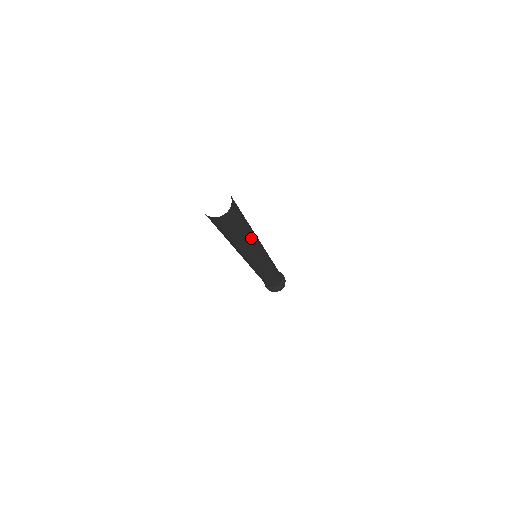
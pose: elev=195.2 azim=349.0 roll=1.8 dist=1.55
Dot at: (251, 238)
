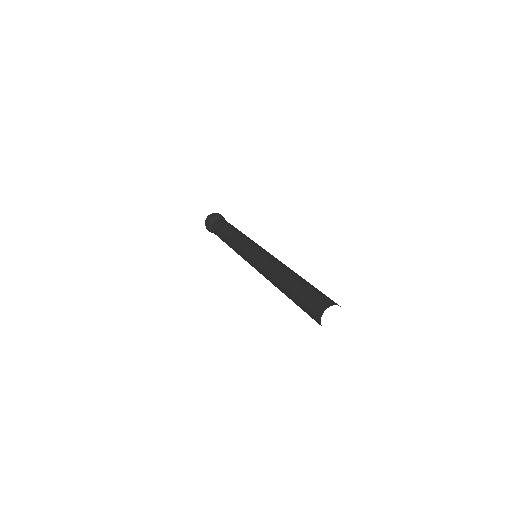
Dot at: occluded
